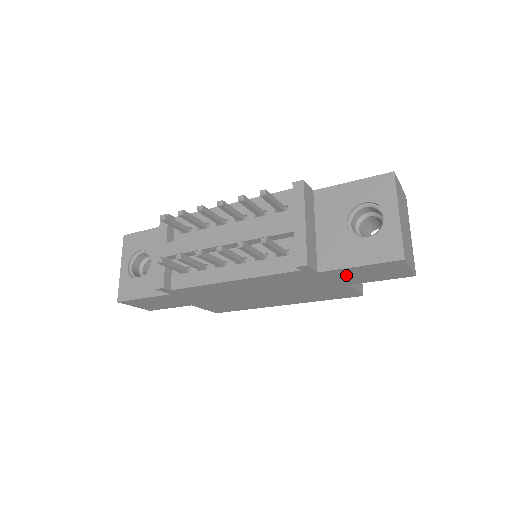
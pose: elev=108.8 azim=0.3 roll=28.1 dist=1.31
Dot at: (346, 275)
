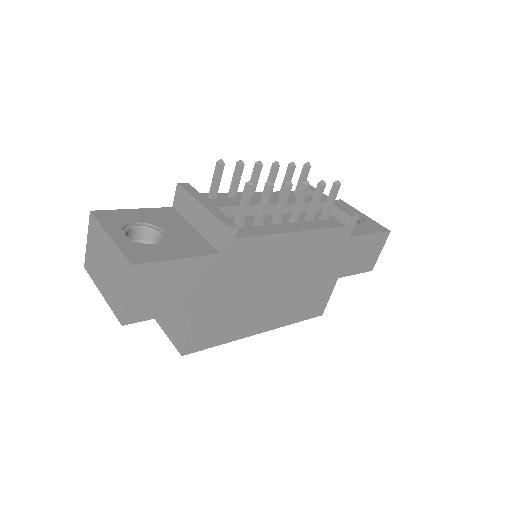
Dot at: (353, 252)
